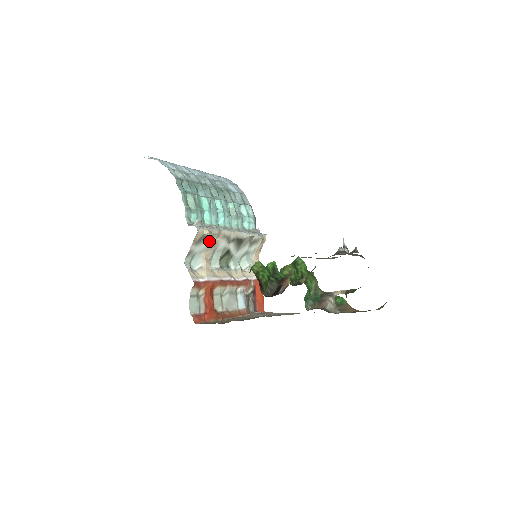
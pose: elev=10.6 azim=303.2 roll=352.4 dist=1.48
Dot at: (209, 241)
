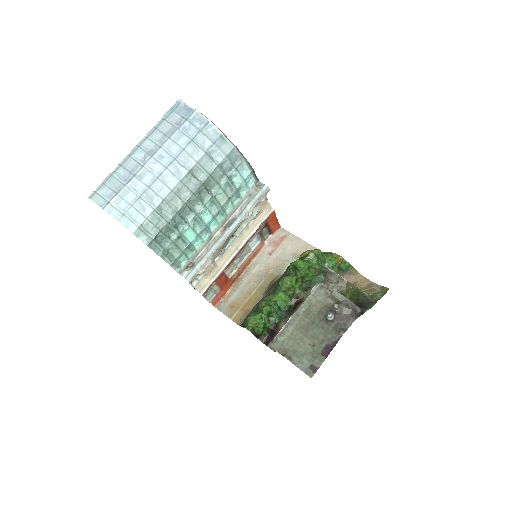
Dot at: occluded
